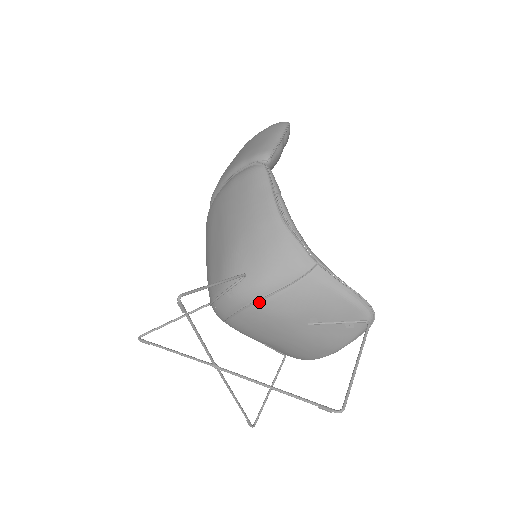
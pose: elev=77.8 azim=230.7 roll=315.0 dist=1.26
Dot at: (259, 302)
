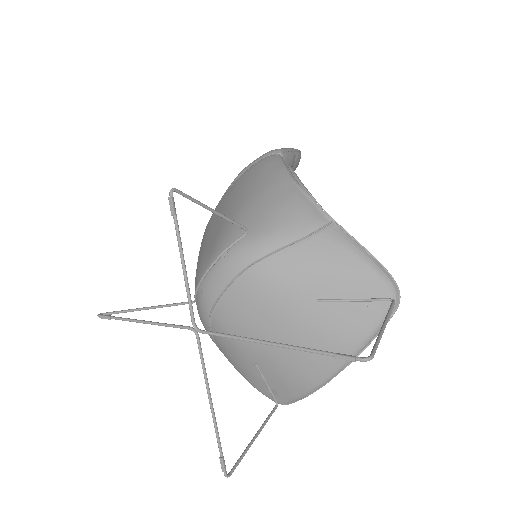
Dot at: (260, 263)
